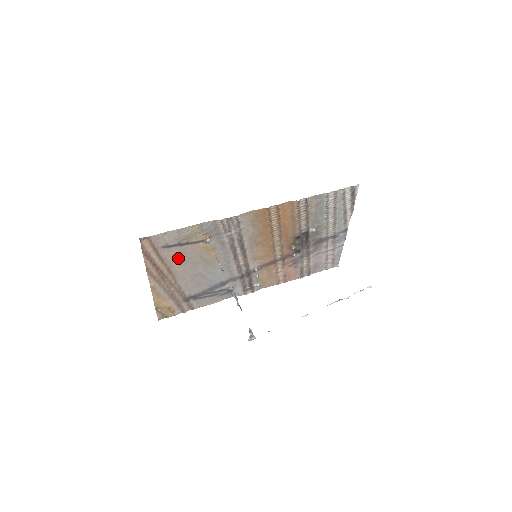
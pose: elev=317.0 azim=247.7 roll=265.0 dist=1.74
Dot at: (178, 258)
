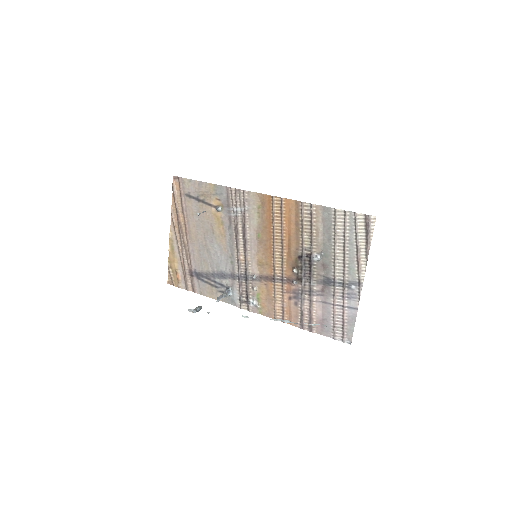
Dot at: (194, 215)
